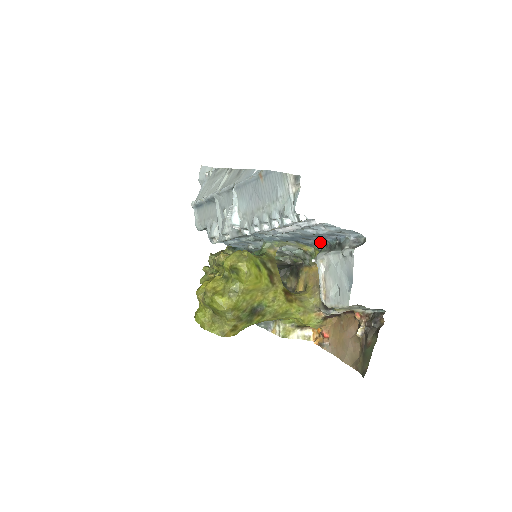
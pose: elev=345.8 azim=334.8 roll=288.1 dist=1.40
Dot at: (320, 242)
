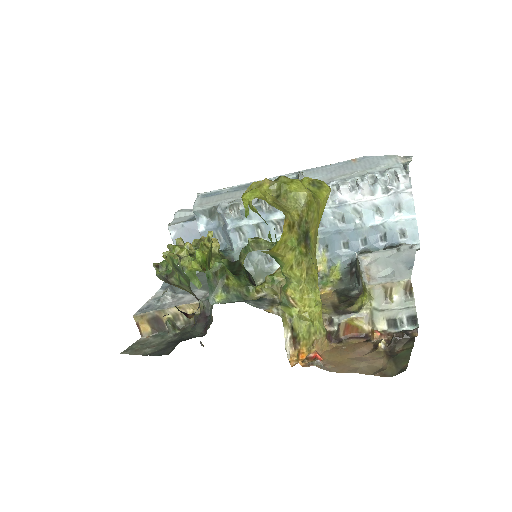
Dot at: (357, 252)
